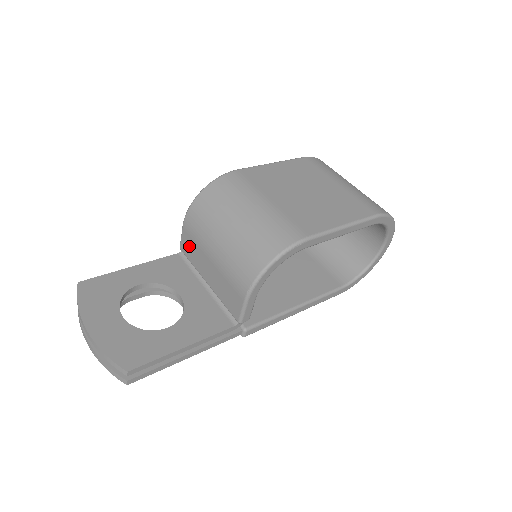
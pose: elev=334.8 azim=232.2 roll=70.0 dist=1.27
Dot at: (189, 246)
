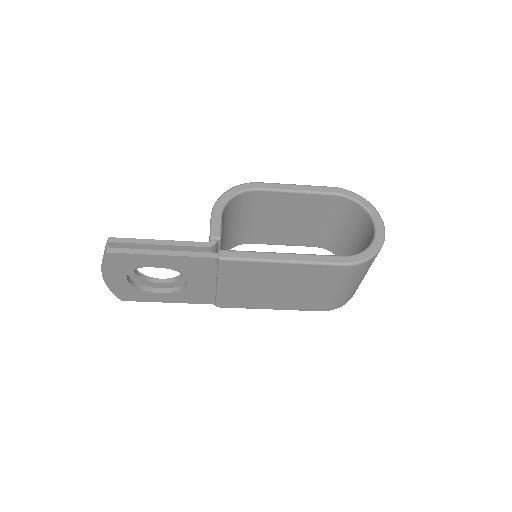
Dot at: occluded
